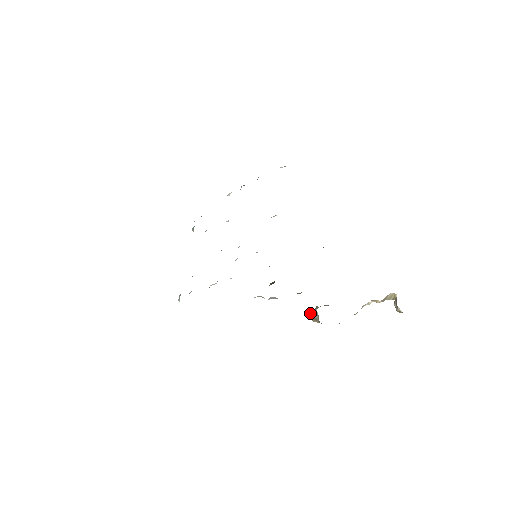
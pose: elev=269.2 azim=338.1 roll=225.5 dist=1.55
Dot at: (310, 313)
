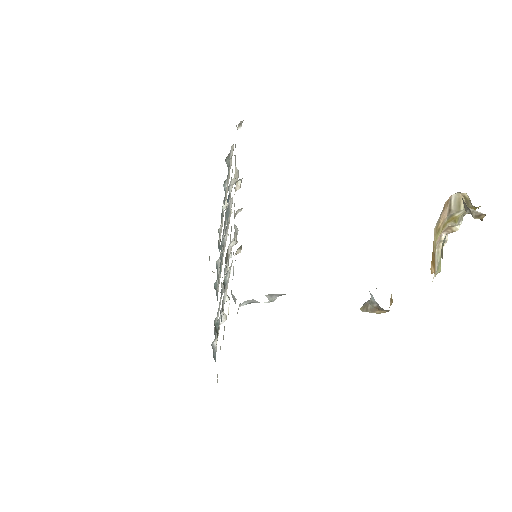
Dot at: (365, 303)
